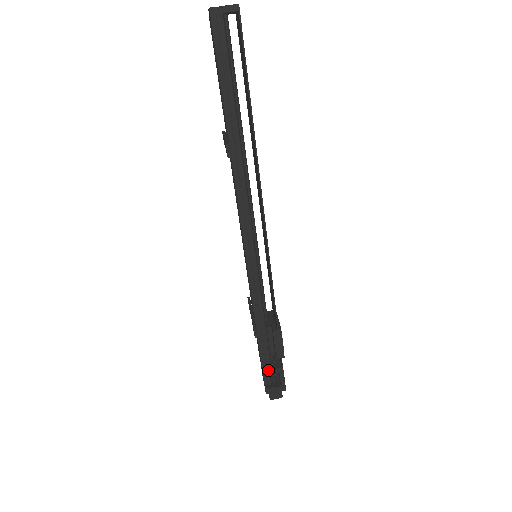
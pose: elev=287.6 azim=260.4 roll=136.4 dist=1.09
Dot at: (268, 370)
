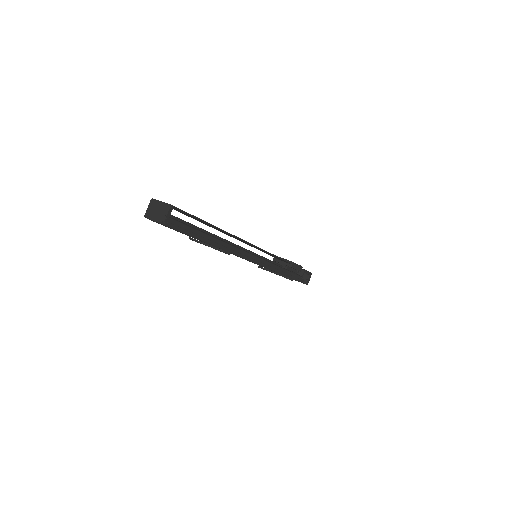
Dot at: (301, 279)
